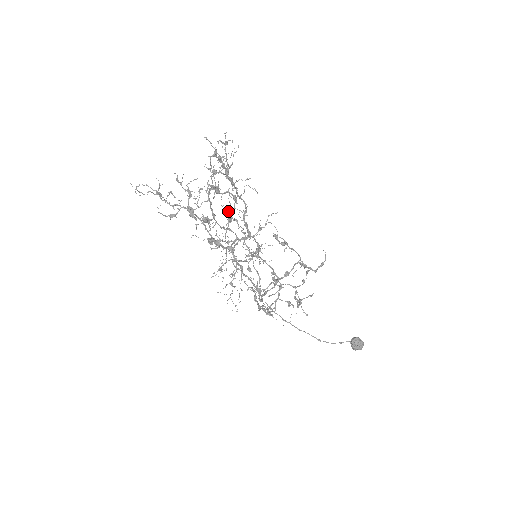
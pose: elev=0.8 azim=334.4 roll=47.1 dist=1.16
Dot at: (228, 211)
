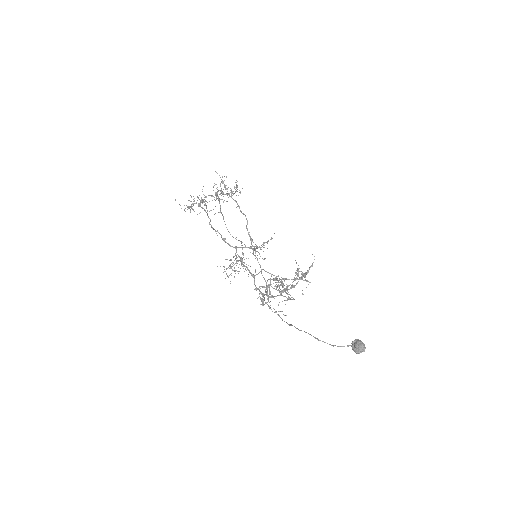
Dot at: occluded
